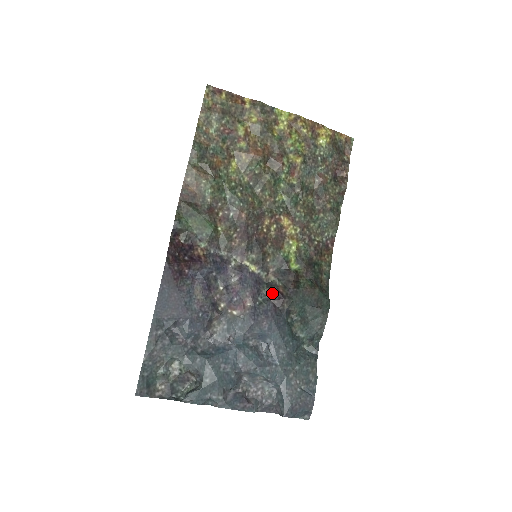
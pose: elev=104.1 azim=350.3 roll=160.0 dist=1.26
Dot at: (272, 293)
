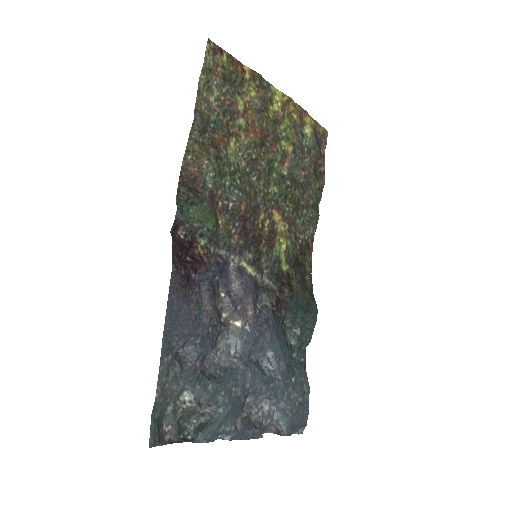
Dot at: (269, 298)
